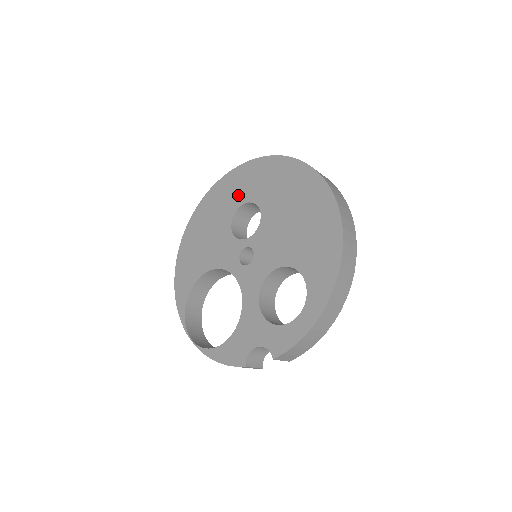
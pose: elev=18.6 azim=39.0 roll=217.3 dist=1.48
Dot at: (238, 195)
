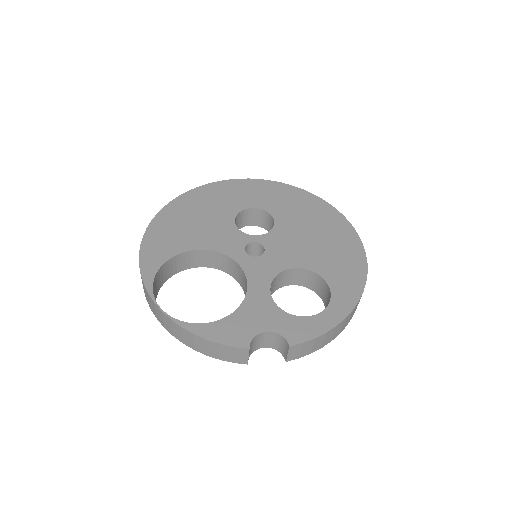
Dot at: (246, 199)
